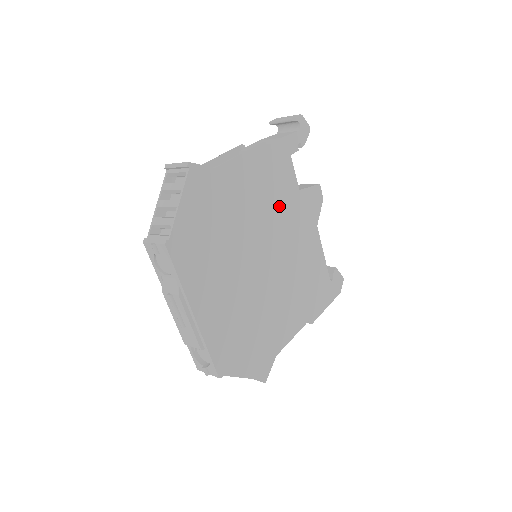
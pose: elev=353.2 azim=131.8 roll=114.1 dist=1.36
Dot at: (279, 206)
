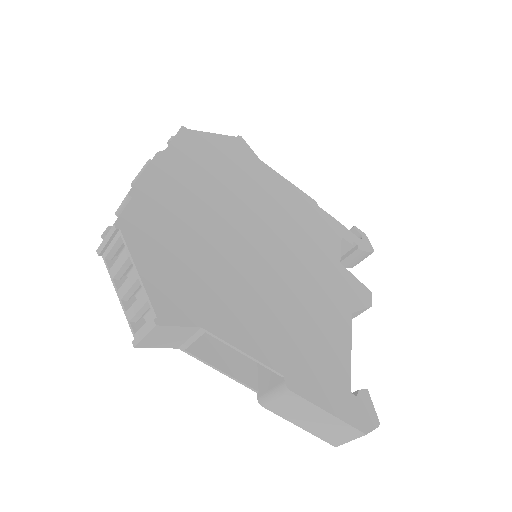
Dot at: (308, 241)
